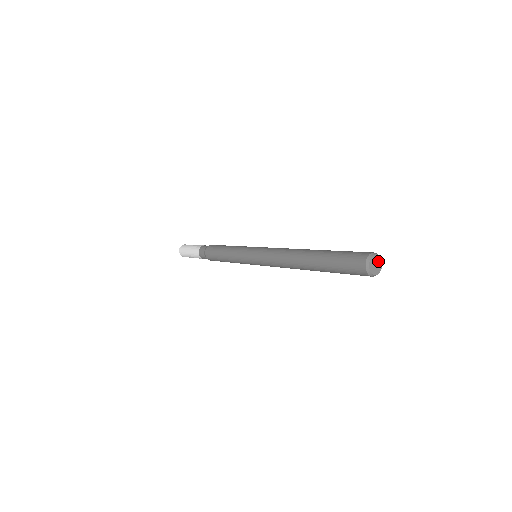
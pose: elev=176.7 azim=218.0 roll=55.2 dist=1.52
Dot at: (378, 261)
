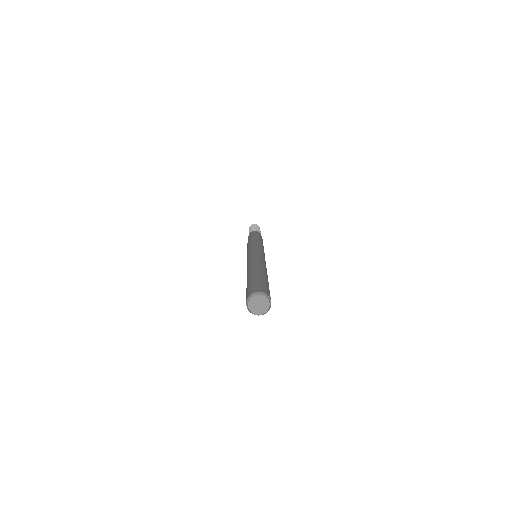
Dot at: (262, 301)
